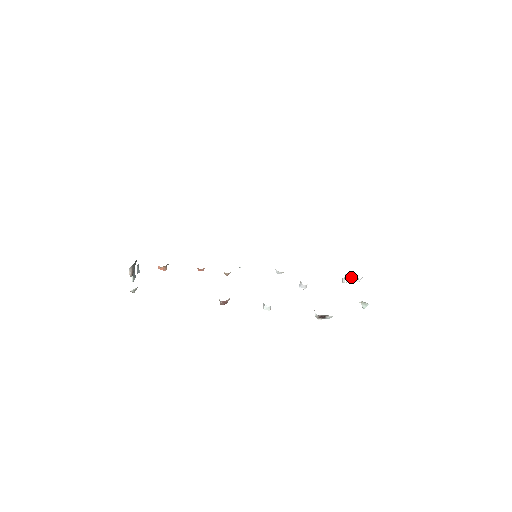
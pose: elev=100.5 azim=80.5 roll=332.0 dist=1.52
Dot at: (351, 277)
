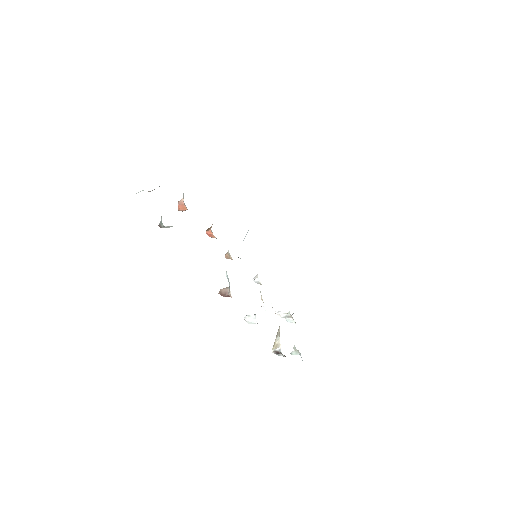
Dot at: (290, 317)
